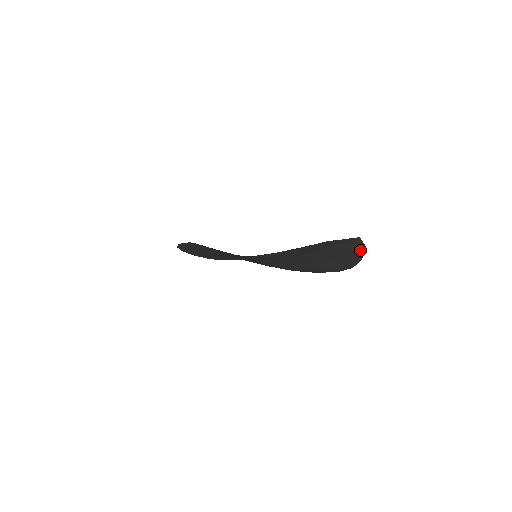
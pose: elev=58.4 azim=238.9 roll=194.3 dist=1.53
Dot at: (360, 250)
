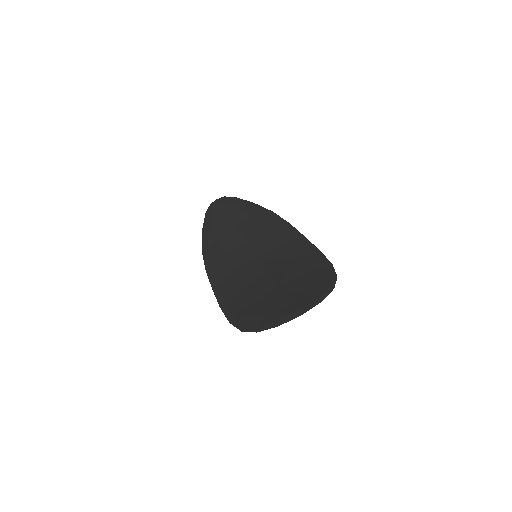
Dot at: (320, 298)
